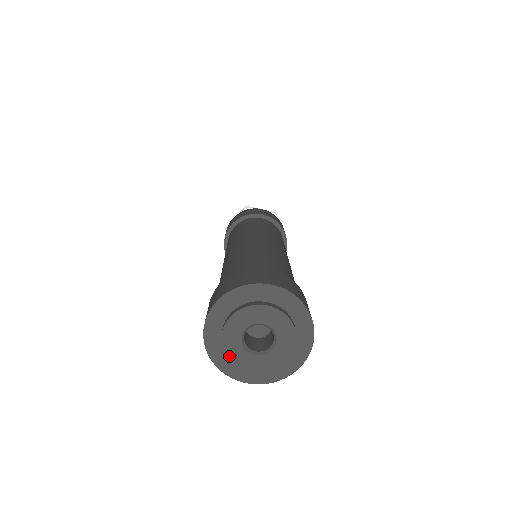
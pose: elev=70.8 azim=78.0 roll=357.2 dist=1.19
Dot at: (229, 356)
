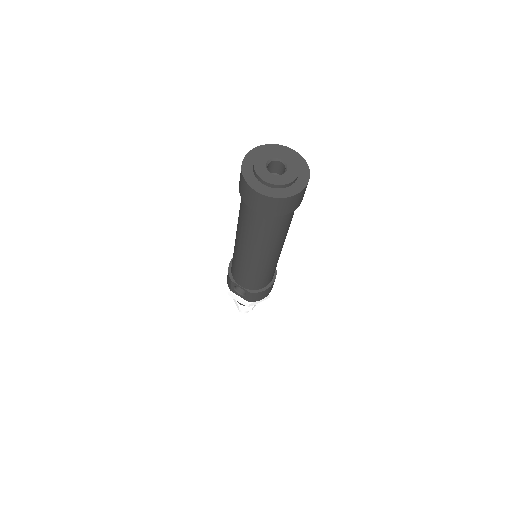
Dot at: (255, 168)
